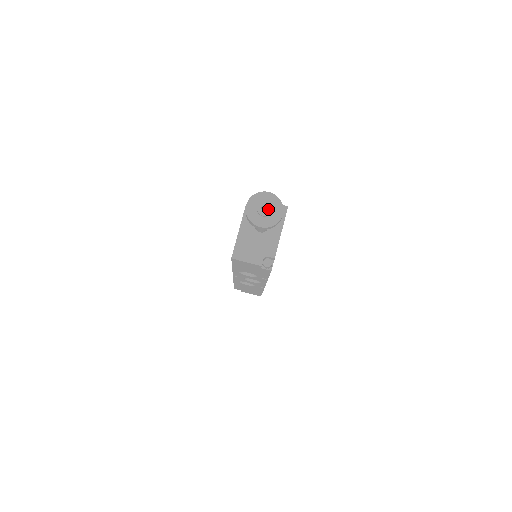
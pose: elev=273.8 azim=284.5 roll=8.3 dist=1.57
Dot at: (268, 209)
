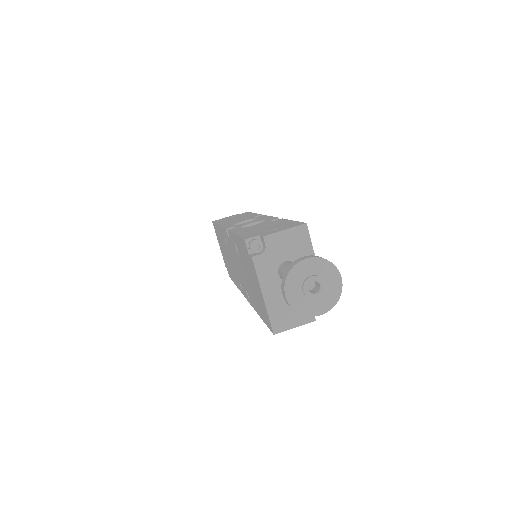
Dot at: (318, 284)
